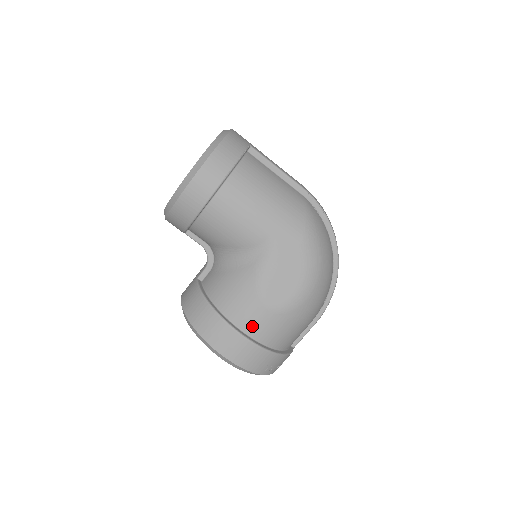
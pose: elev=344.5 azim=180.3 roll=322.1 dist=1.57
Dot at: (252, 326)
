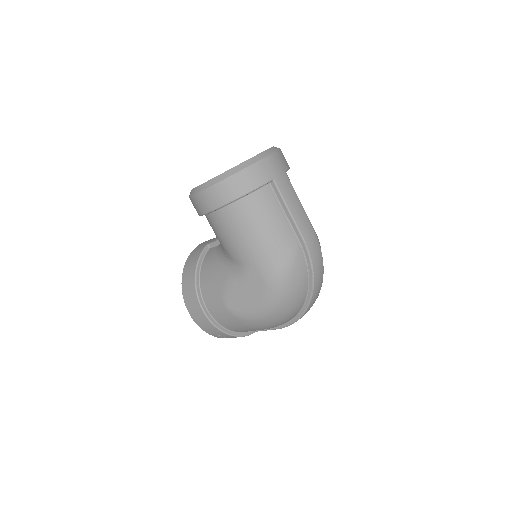
Dot at: (213, 309)
